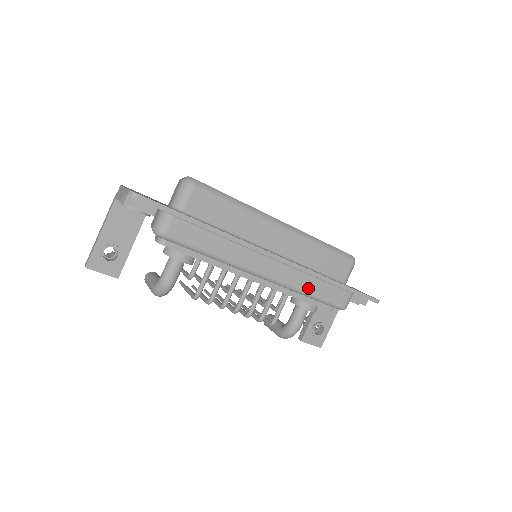
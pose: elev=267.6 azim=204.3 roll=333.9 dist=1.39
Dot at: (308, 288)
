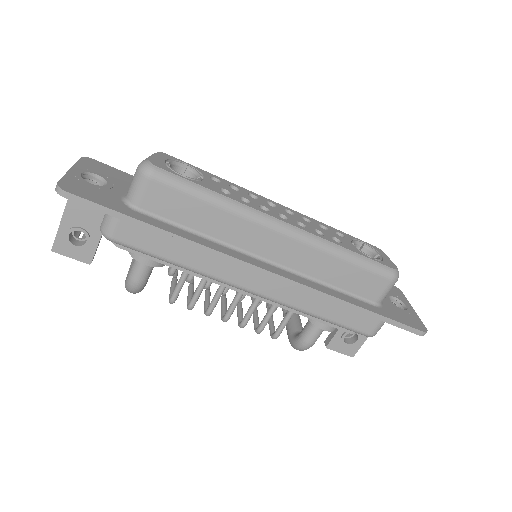
Dot at: (317, 309)
